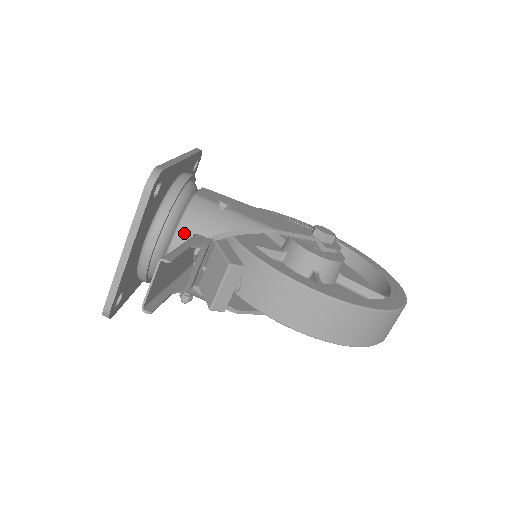
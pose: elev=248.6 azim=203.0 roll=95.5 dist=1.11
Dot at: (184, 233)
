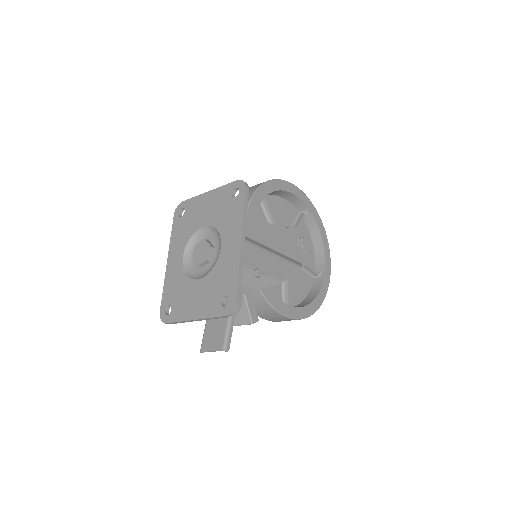
Dot at: occluded
